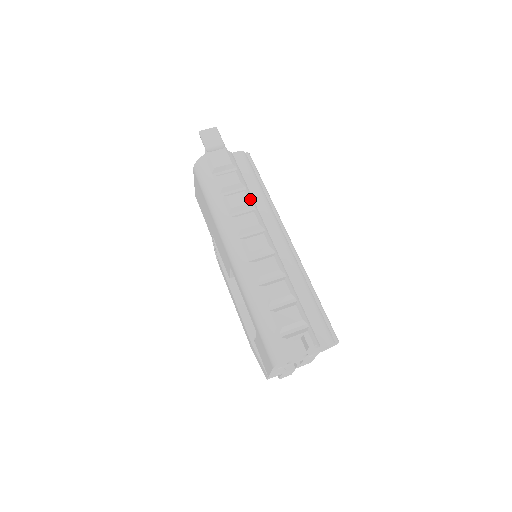
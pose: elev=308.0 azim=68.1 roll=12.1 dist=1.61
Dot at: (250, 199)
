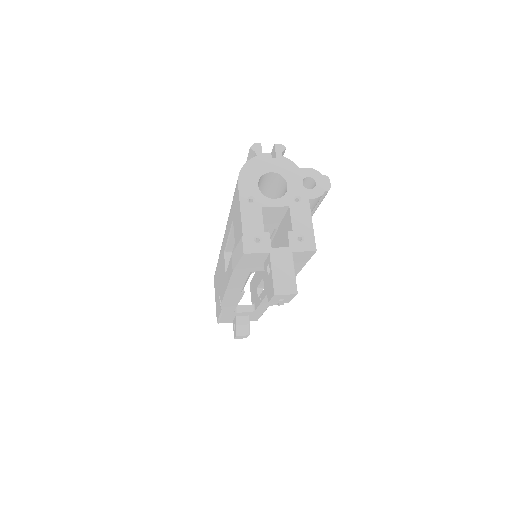
Dot at: occluded
